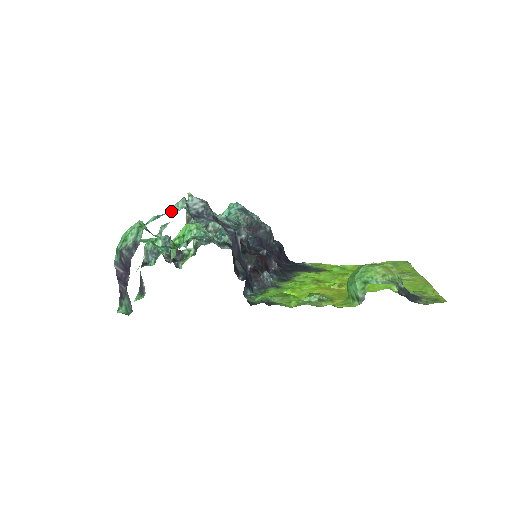
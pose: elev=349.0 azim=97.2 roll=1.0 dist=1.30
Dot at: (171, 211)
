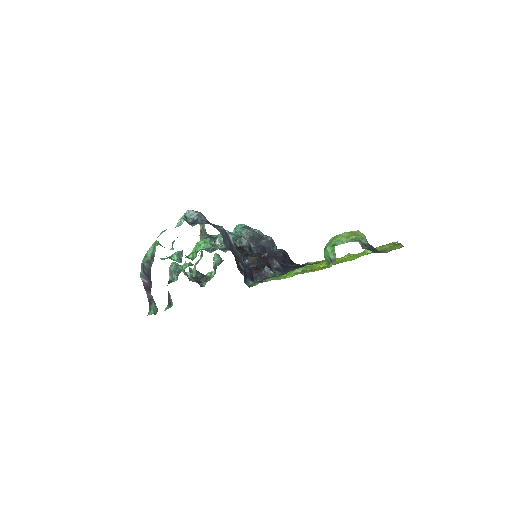
Dot at: (176, 226)
